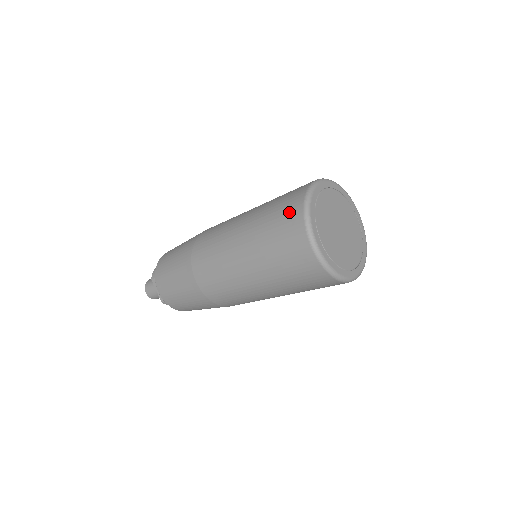
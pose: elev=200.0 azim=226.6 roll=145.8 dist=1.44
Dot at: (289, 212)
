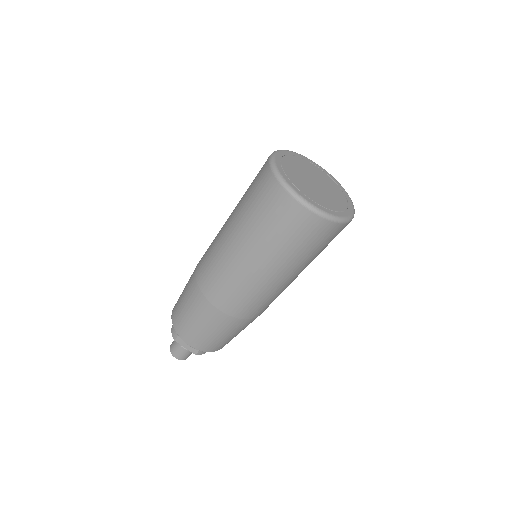
Dot at: (266, 192)
